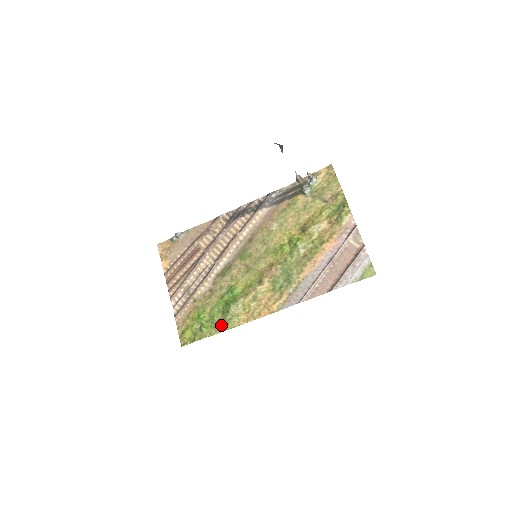
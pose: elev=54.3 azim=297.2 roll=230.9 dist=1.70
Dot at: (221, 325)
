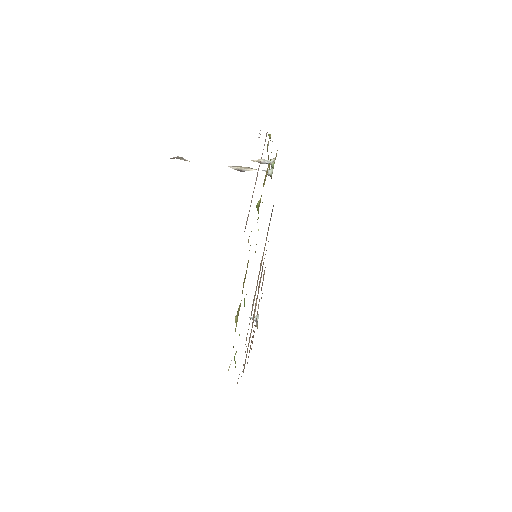
Dot at: occluded
